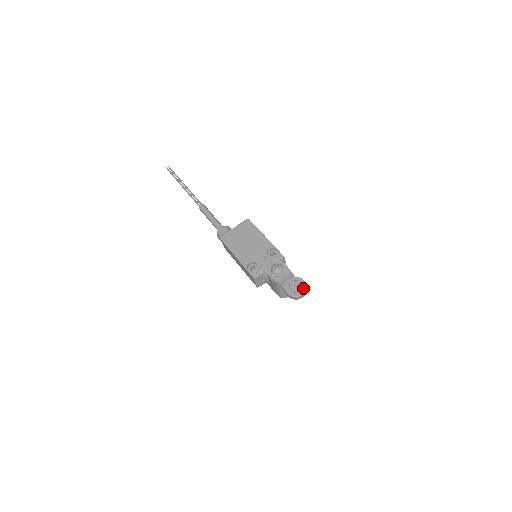
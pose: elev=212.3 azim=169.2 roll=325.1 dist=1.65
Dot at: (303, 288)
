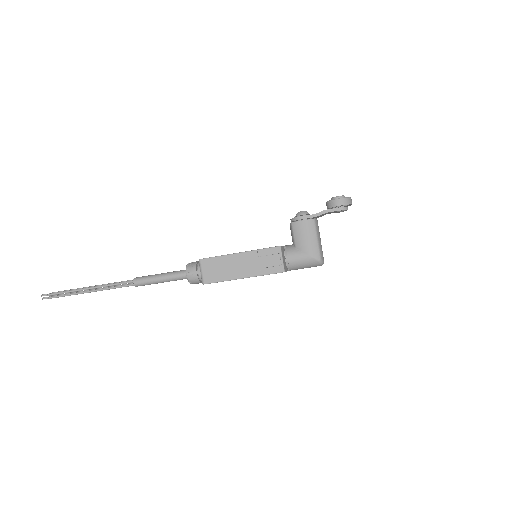
Dot at: occluded
